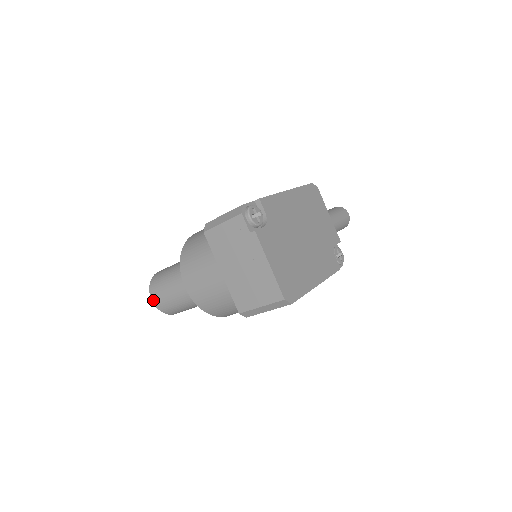
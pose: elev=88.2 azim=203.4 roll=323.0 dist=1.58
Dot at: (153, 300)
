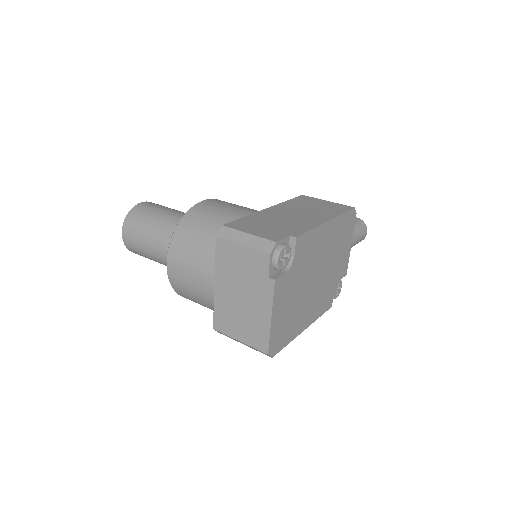
Dot at: (123, 236)
